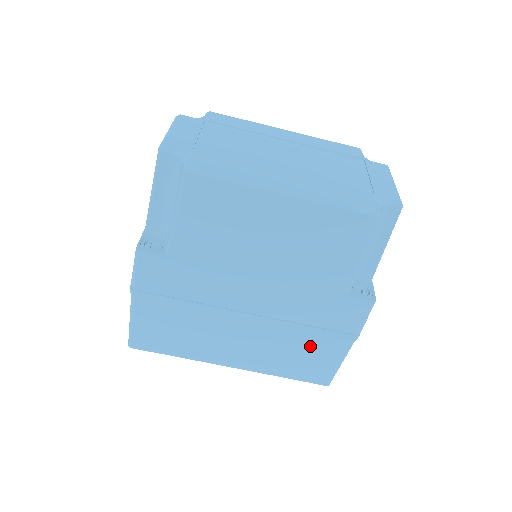
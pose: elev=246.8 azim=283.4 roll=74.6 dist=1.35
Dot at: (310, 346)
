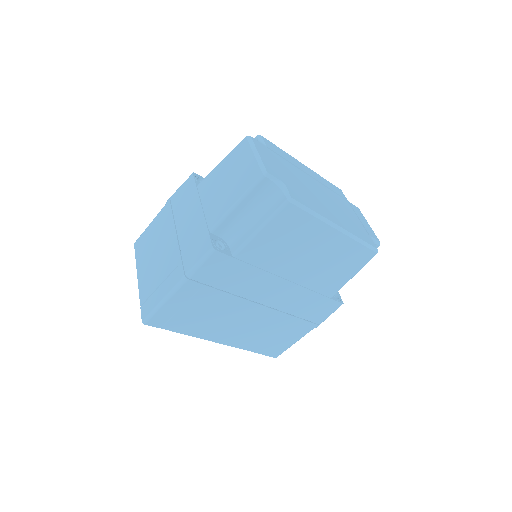
Dot at: (286, 330)
